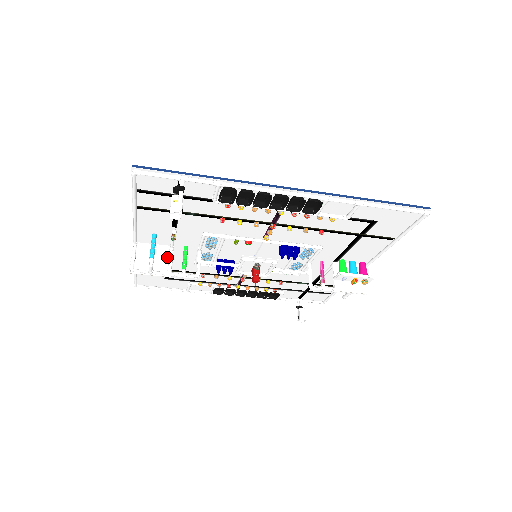
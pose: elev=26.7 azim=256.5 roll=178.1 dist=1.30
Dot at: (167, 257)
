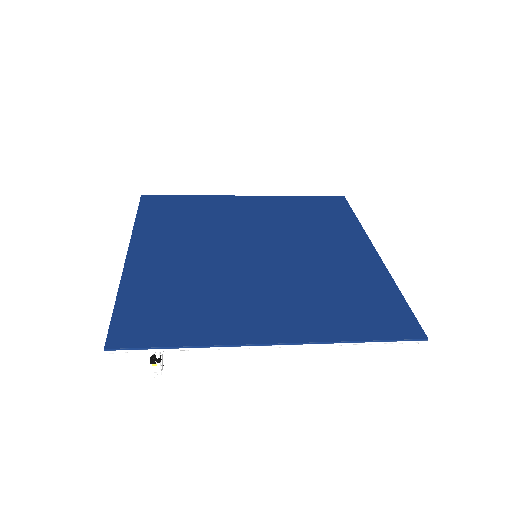
Dot at: occluded
